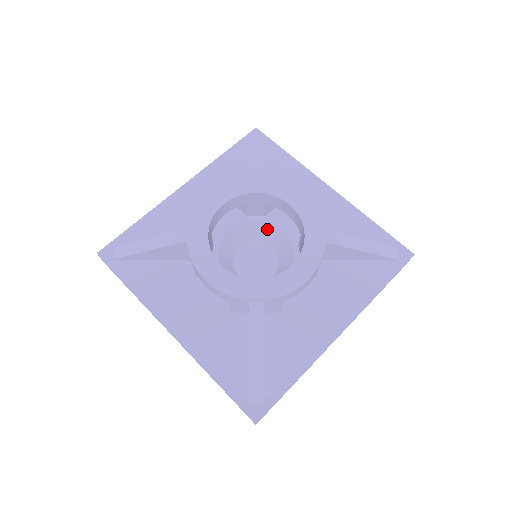
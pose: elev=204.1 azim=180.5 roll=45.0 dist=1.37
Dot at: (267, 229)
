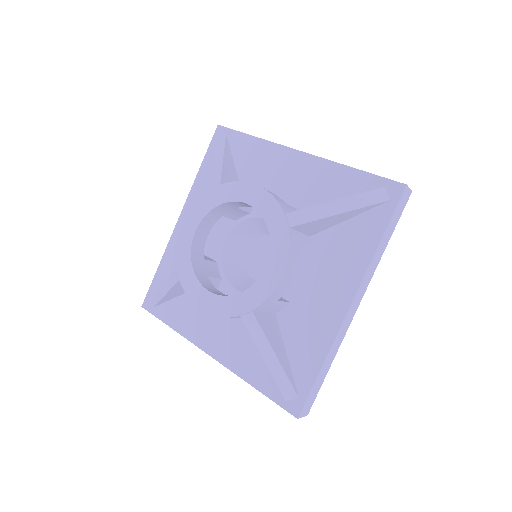
Dot at: (258, 224)
